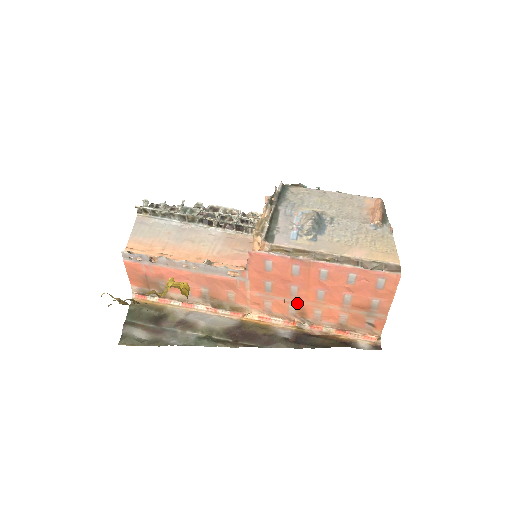
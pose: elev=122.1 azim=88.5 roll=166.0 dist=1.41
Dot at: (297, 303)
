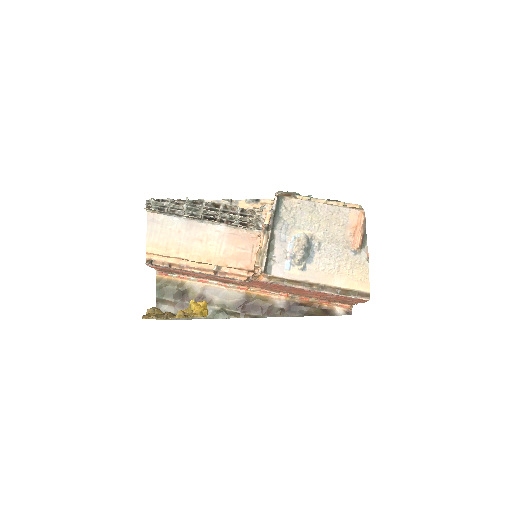
Dot at: (290, 292)
